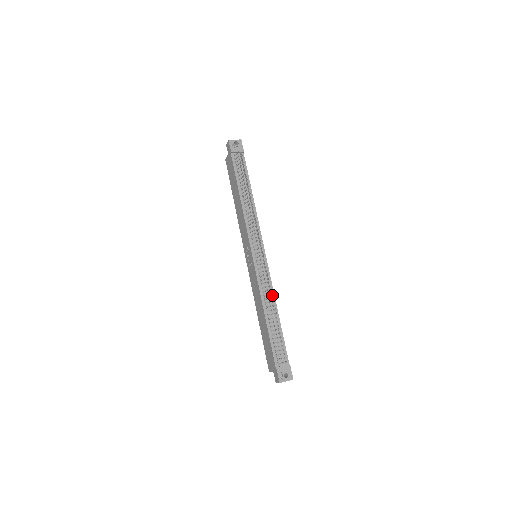
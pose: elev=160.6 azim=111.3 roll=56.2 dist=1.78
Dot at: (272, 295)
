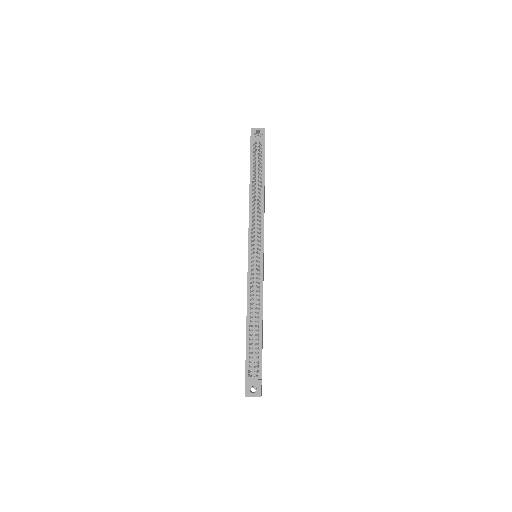
Dot at: (260, 301)
